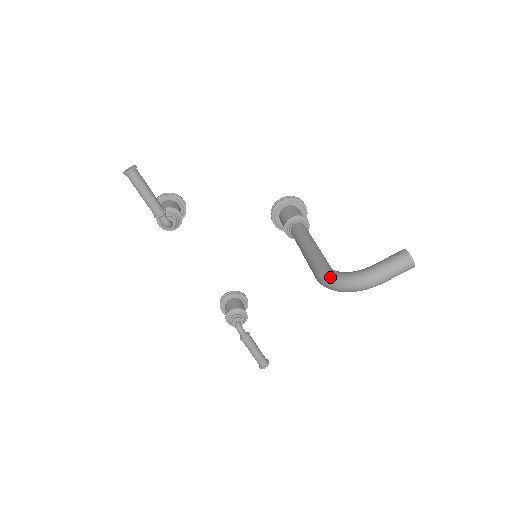
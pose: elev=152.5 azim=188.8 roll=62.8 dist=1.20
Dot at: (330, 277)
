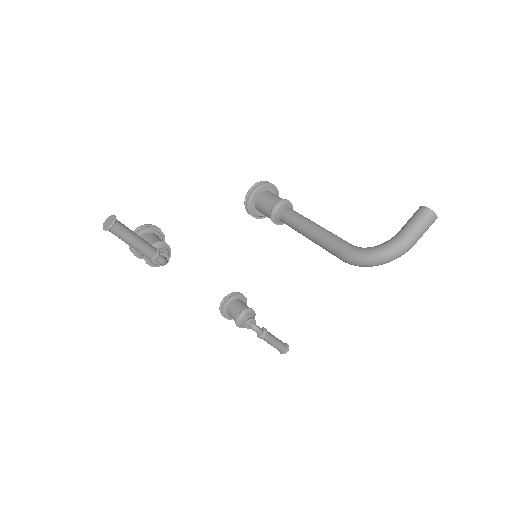
Dot at: (363, 256)
